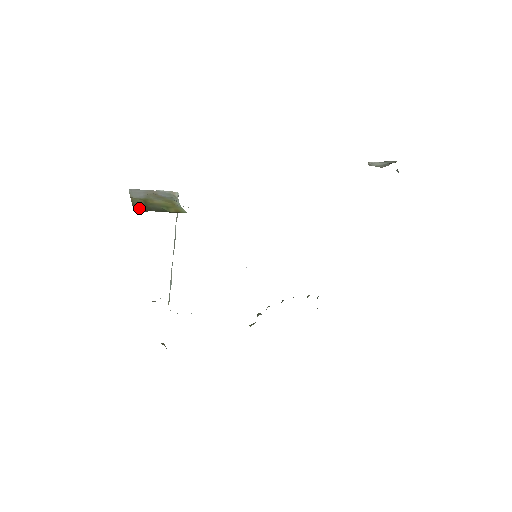
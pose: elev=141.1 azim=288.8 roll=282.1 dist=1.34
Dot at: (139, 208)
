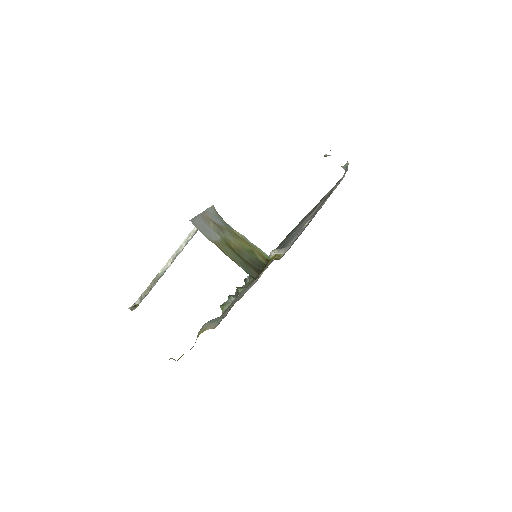
Dot at: (247, 268)
